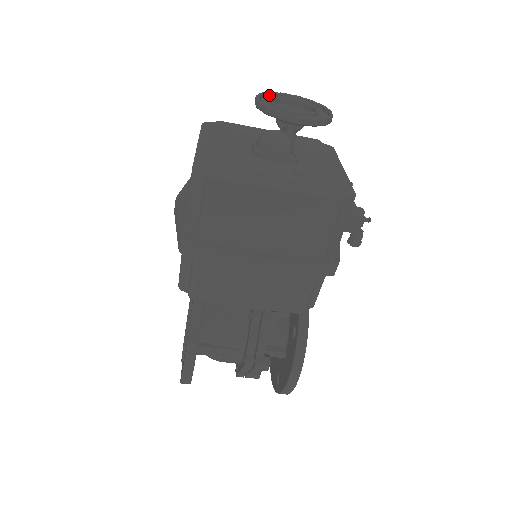
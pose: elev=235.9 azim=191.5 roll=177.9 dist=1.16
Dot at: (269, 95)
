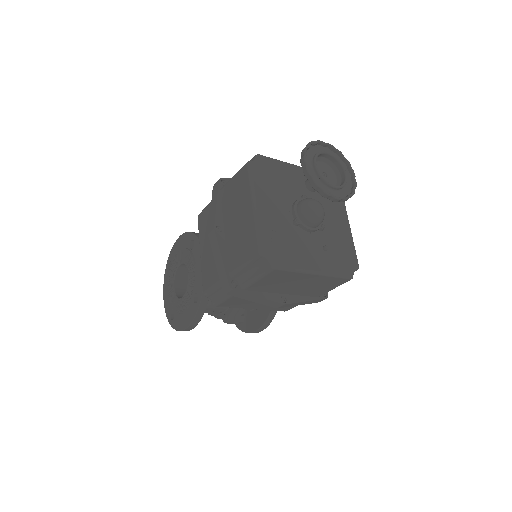
Dot at: (310, 145)
